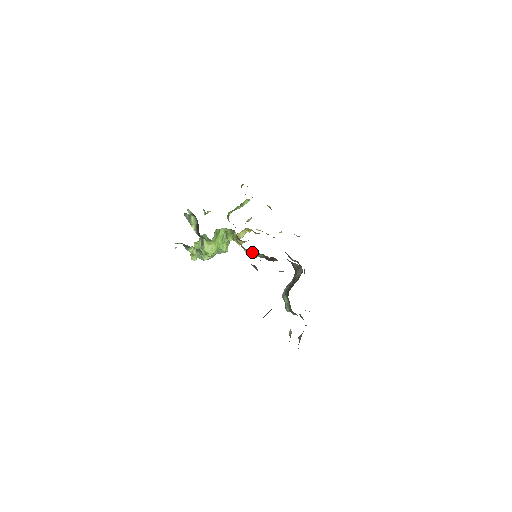
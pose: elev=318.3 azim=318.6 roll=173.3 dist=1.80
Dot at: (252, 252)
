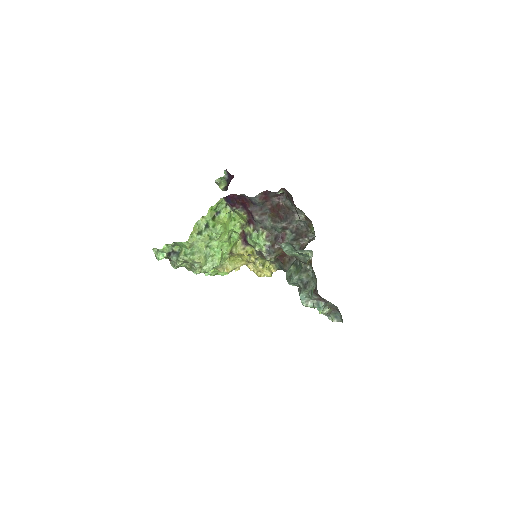
Dot at: (261, 234)
